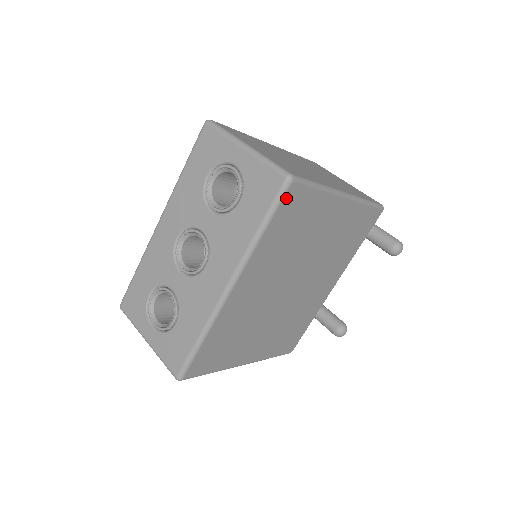
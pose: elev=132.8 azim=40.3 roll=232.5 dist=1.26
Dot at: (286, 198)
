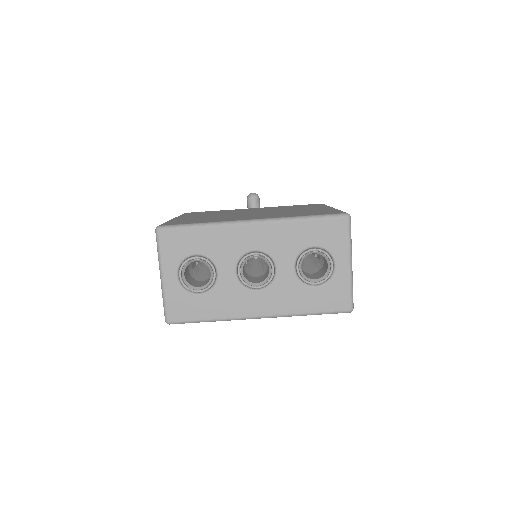
Dot at: (337, 312)
